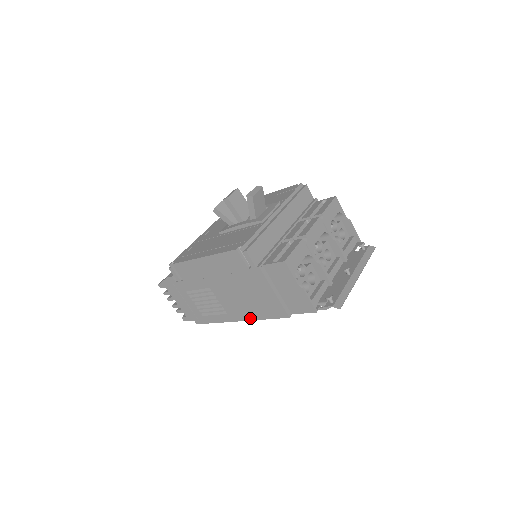
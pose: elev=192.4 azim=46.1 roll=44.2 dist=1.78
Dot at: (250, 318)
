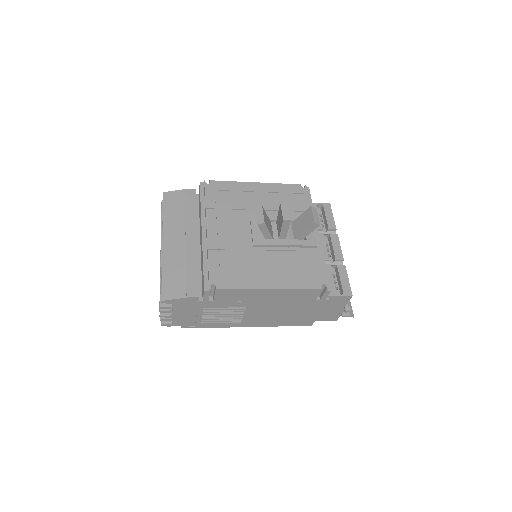
Dot at: (267, 325)
